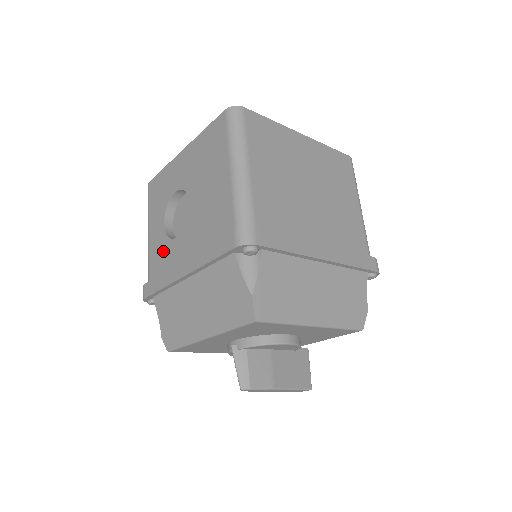
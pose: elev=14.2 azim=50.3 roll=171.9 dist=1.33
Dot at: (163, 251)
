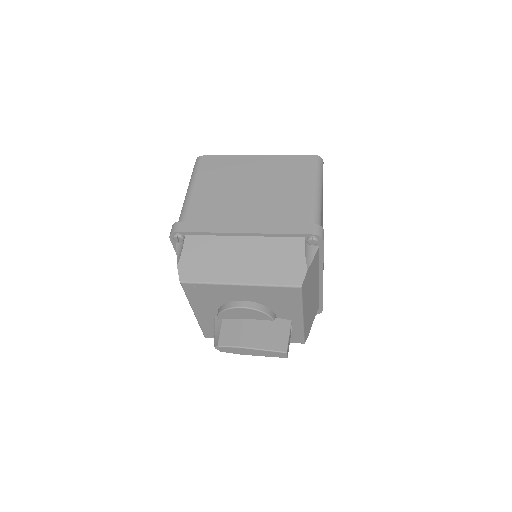
Dot at: occluded
